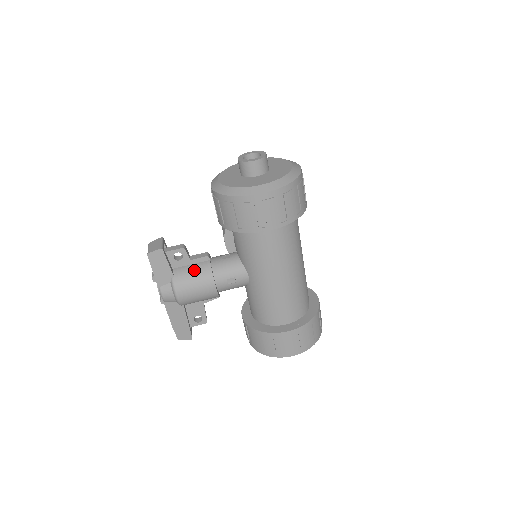
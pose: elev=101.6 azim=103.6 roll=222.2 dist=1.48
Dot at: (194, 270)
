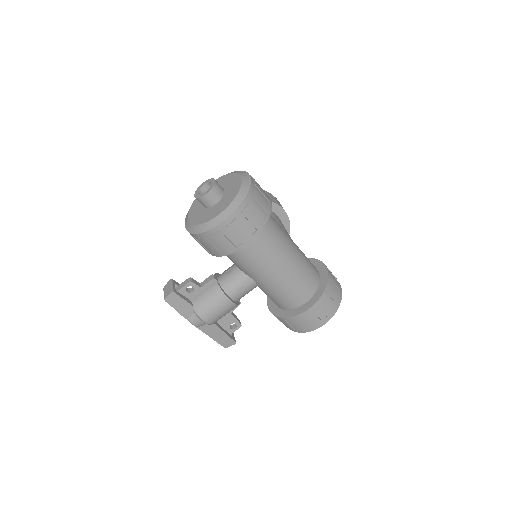
Dot at: (207, 295)
